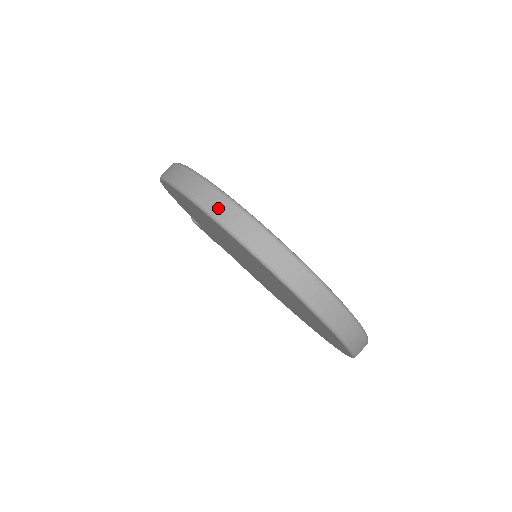
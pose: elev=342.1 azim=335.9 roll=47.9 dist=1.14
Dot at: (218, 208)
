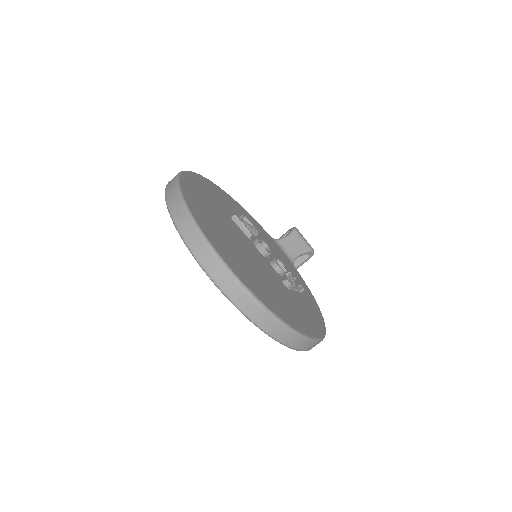
Dot at: (169, 184)
